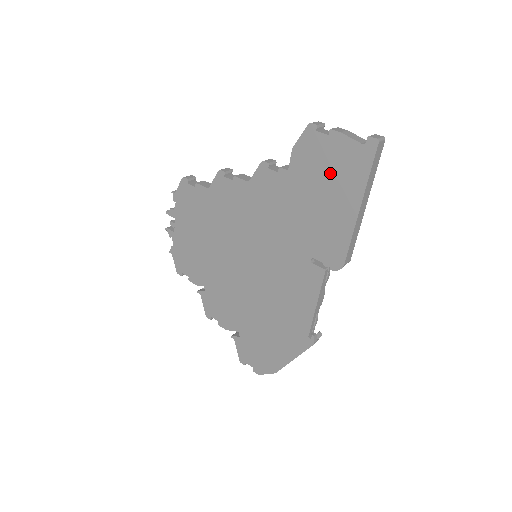
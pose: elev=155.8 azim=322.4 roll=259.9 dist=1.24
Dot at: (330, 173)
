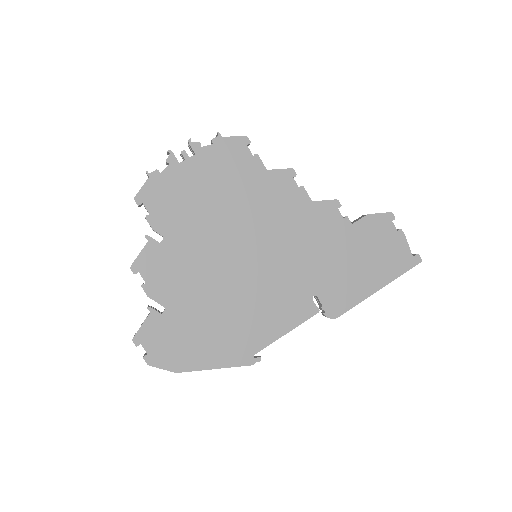
Dot at: (380, 252)
